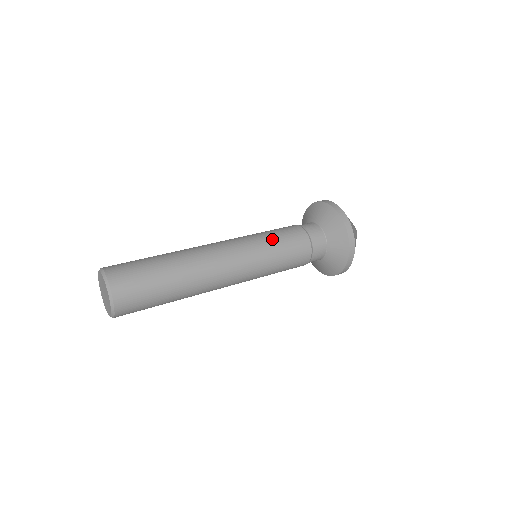
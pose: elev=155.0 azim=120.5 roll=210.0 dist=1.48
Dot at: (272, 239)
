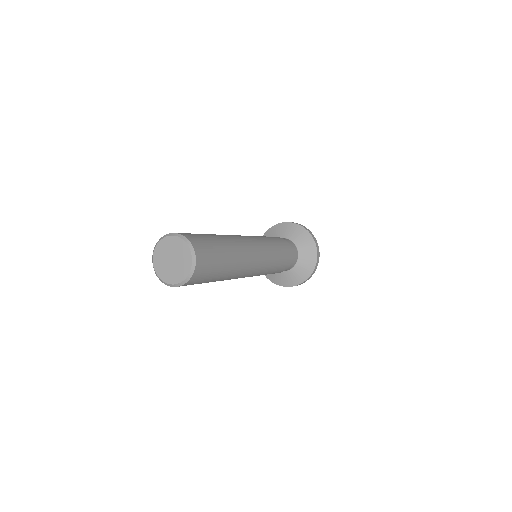
Dot at: (277, 247)
